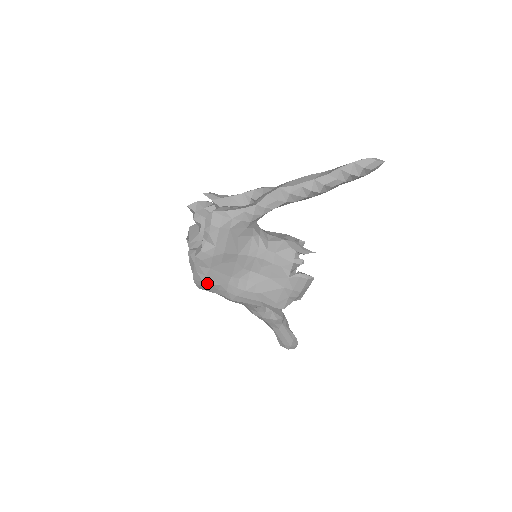
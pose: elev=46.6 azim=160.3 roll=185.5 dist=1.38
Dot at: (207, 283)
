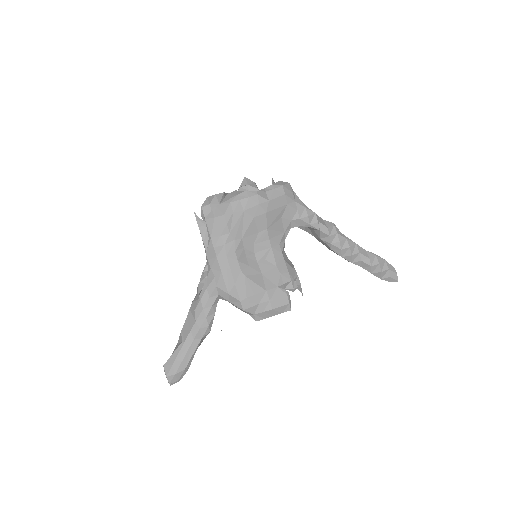
Dot at: (226, 219)
